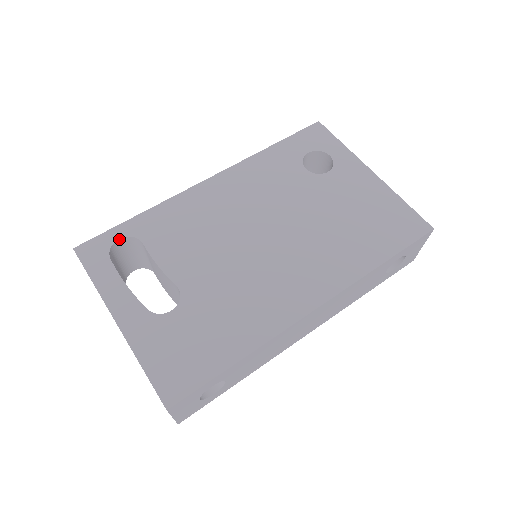
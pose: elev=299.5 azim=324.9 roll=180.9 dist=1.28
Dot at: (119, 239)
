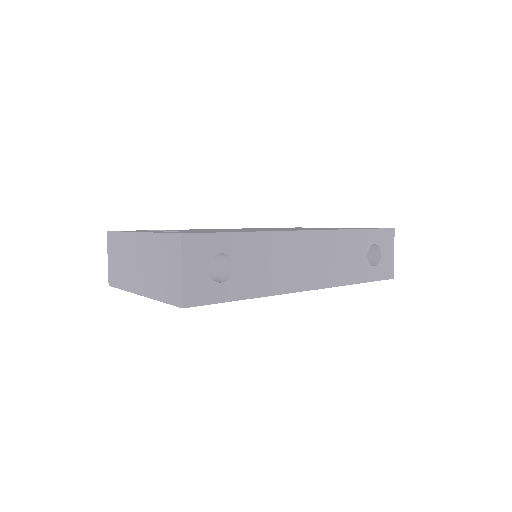
Dot at: occluded
